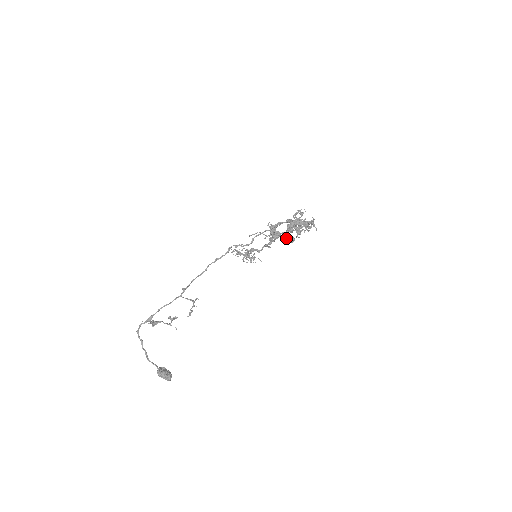
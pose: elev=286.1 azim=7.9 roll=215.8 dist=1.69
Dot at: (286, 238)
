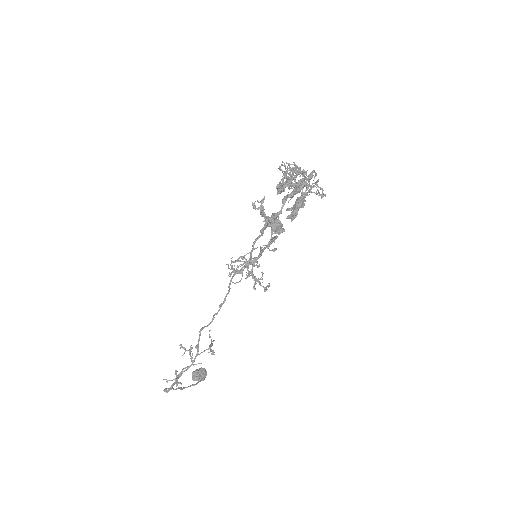
Dot at: occluded
